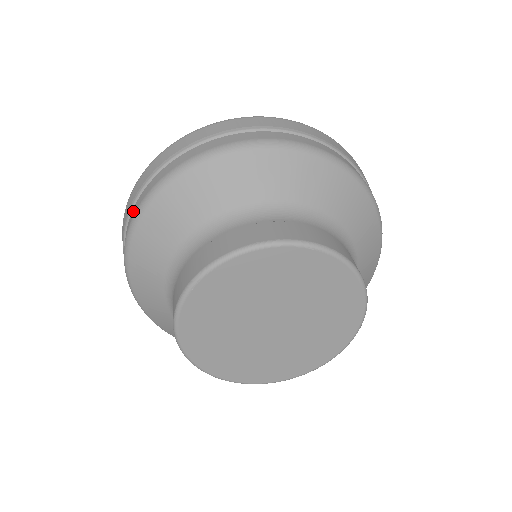
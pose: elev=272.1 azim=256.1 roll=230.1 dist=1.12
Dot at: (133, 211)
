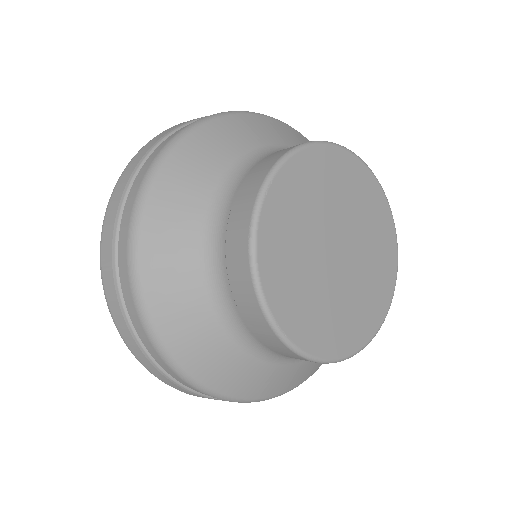
Dot at: (131, 194)
